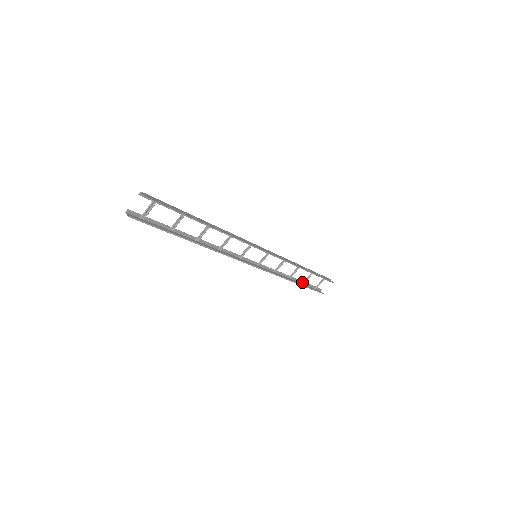
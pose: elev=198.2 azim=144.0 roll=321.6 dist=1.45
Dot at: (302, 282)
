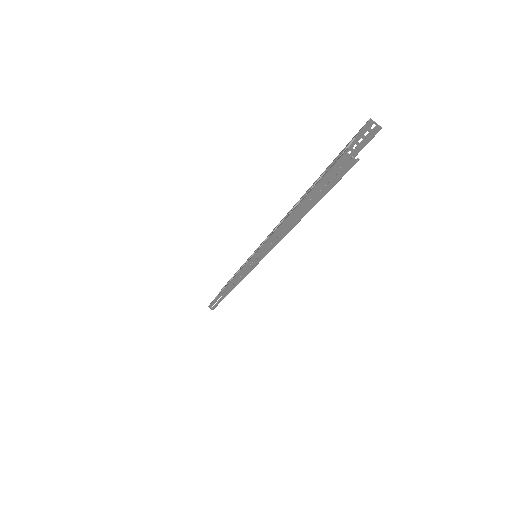
Dot at: occluded
